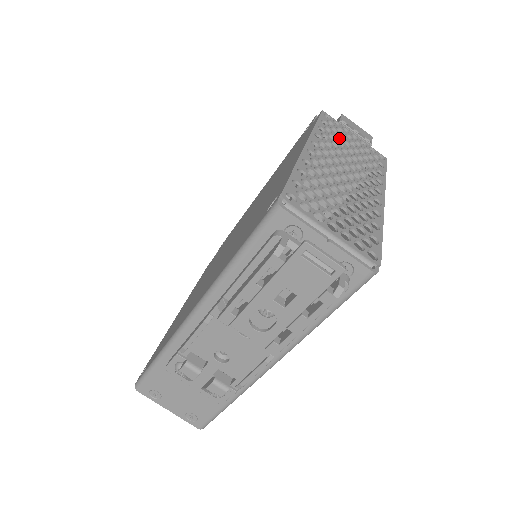
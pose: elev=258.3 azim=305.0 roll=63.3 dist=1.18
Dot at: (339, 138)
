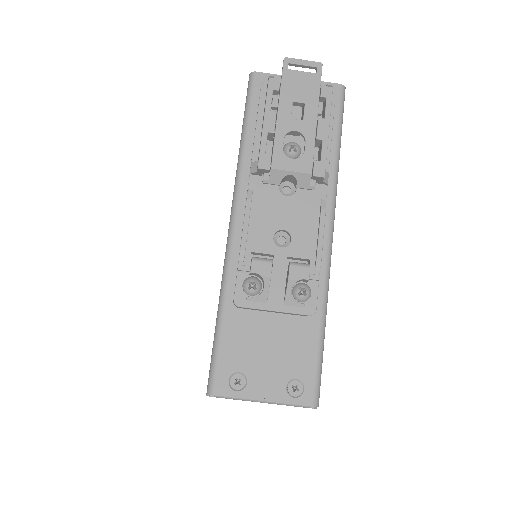
Dot at: occluded
